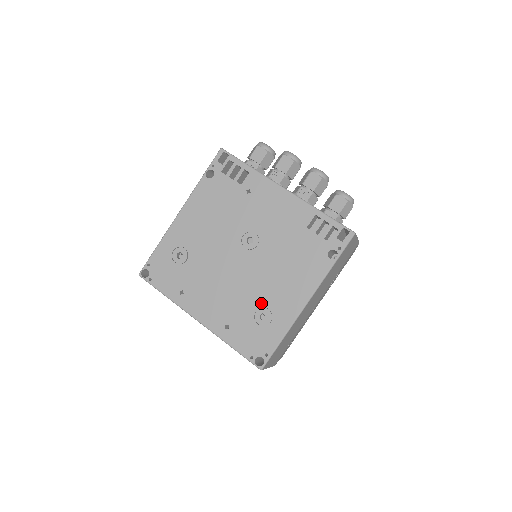
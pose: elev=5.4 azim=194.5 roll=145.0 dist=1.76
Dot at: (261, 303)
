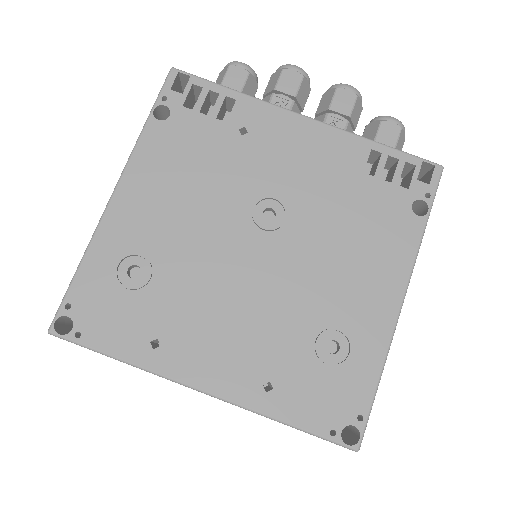
Dot at: (322, 322)
